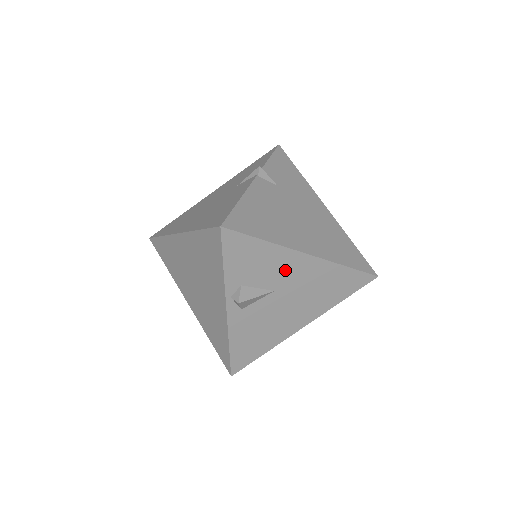
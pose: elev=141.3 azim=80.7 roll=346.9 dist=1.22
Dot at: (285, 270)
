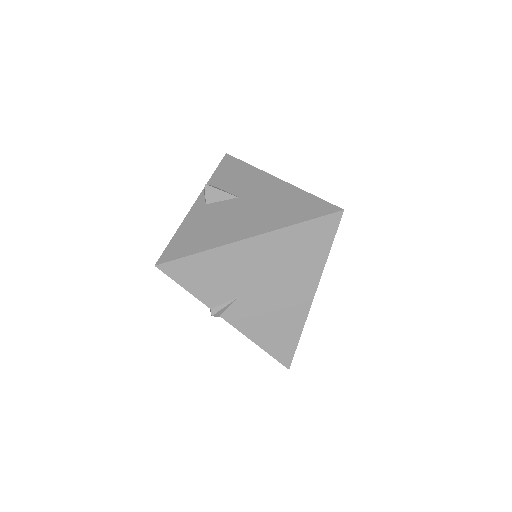
Dot at: (255, 185)
